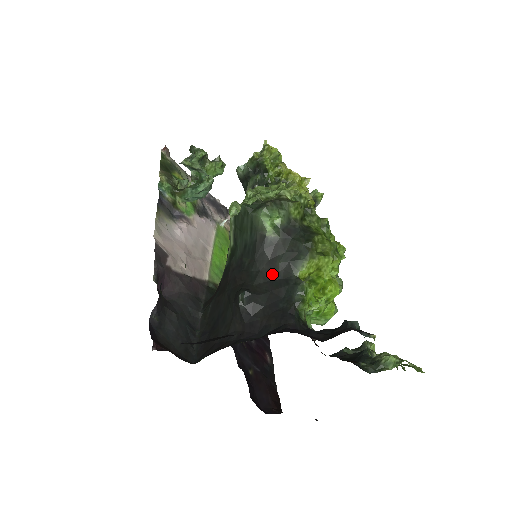
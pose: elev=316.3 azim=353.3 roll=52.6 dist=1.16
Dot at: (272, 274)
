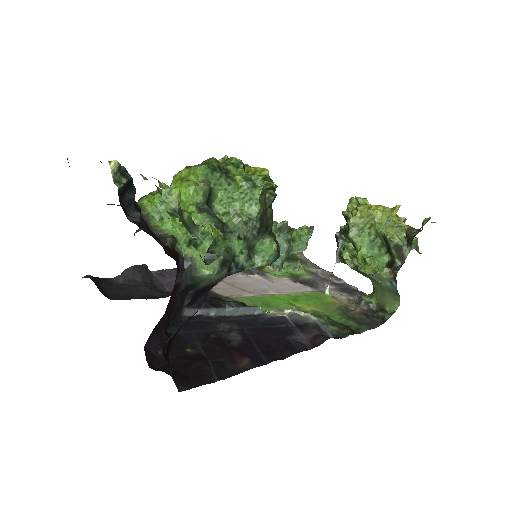
Dot at: occluded
